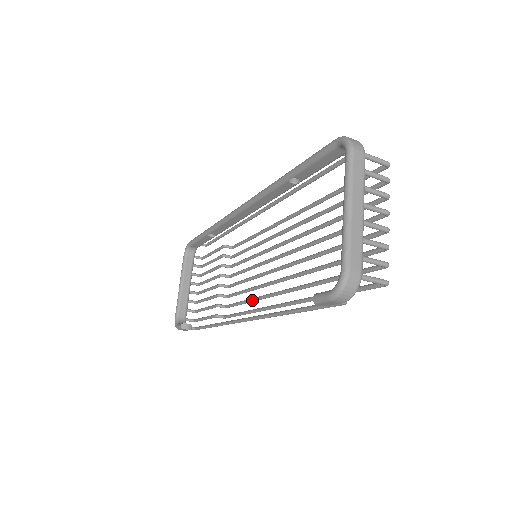
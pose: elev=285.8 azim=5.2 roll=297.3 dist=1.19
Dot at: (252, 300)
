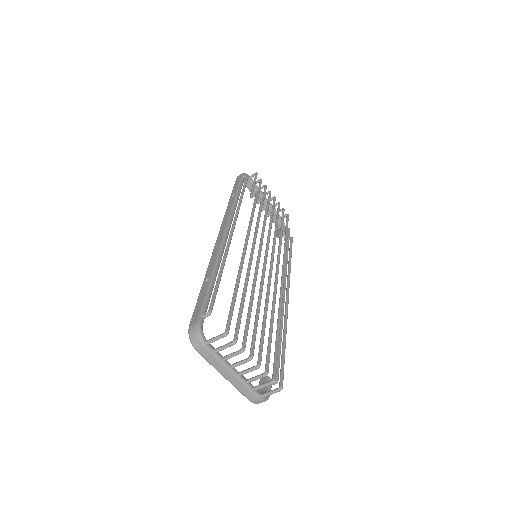
Dot at: (283, 262)
